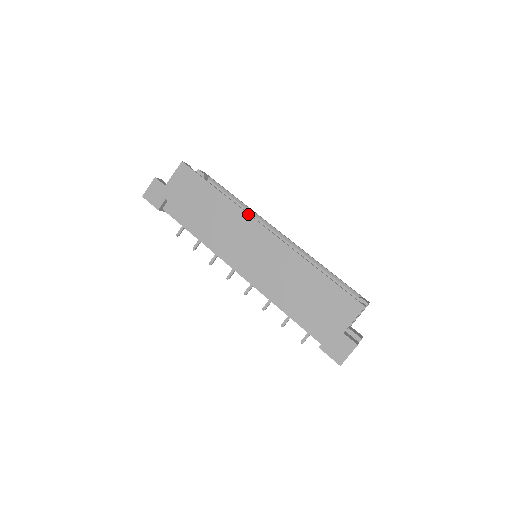
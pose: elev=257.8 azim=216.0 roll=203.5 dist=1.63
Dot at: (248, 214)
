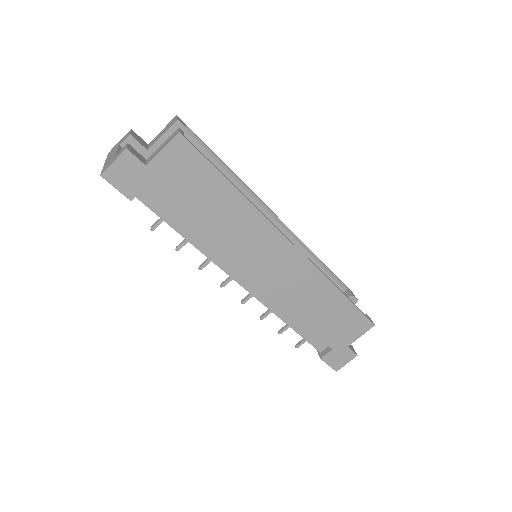
Dot at: (273, 225)
